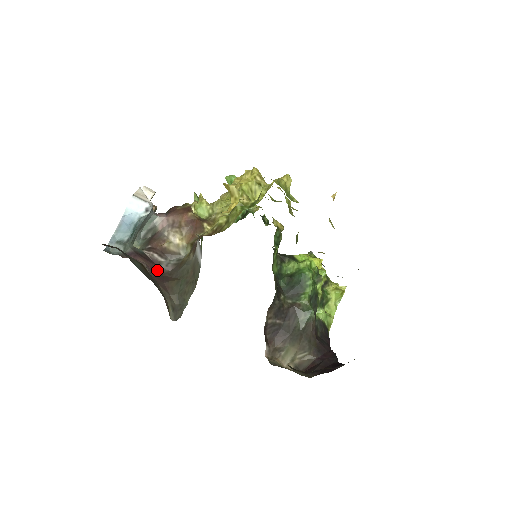
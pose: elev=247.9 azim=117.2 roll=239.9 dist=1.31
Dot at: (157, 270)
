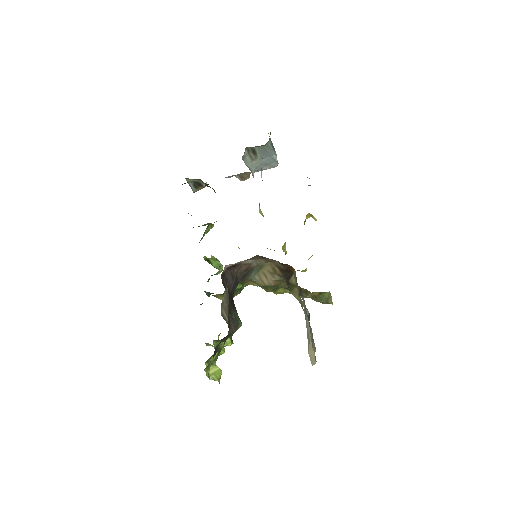
Dot at: occluded
